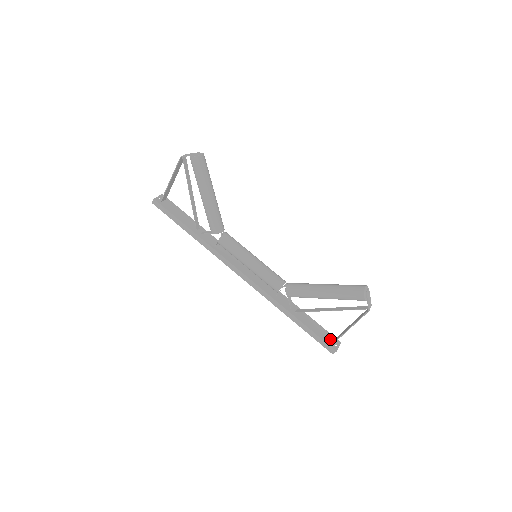
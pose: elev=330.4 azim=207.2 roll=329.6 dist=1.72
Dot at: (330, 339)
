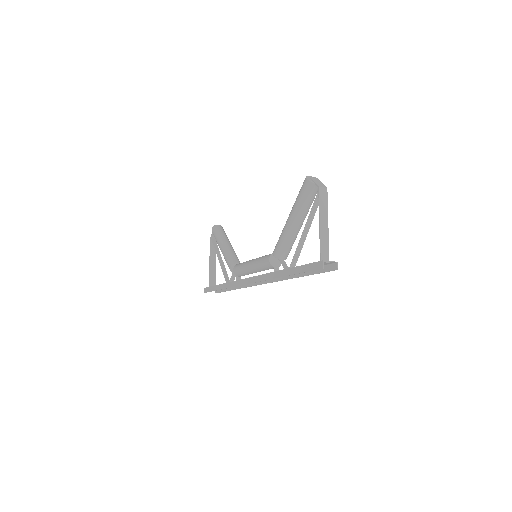
Dot at: occluded
